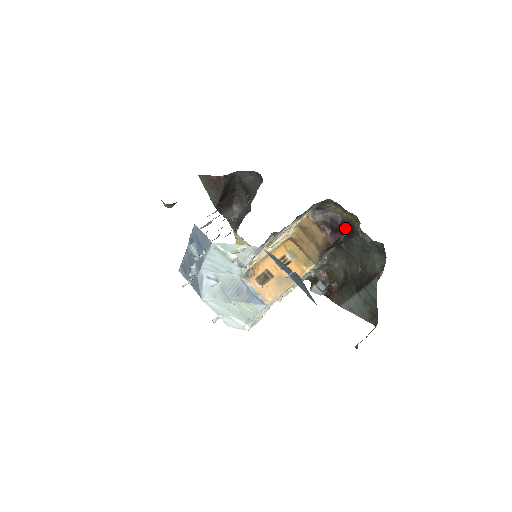
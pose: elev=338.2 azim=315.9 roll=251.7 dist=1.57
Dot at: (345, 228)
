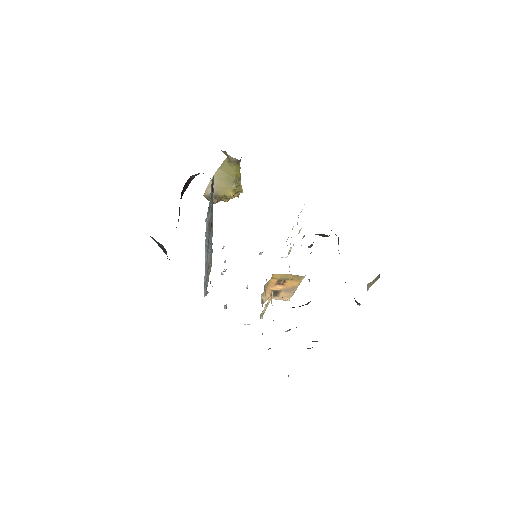
Dot at: occluded
